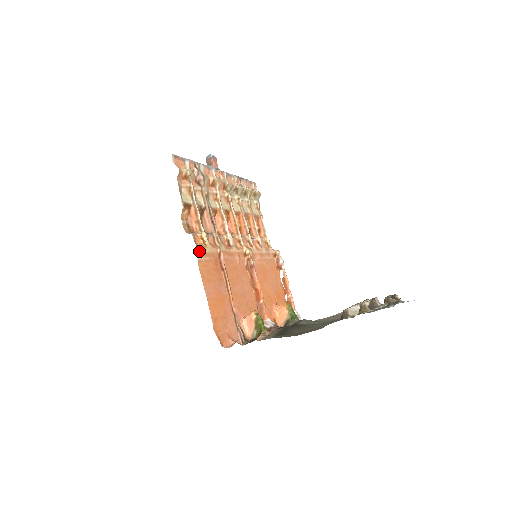
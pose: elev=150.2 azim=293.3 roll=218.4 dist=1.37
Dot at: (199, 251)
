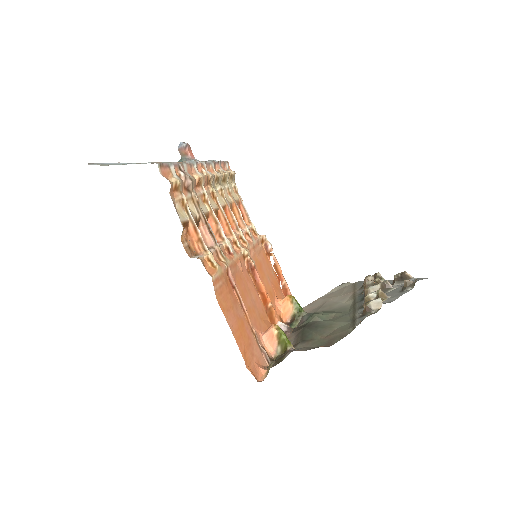
Dot at: (212, 279)
